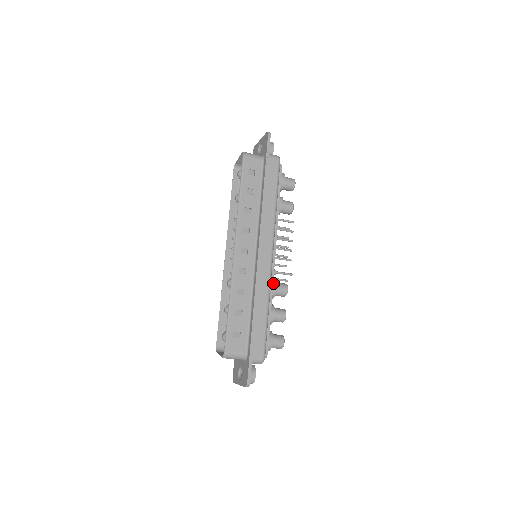
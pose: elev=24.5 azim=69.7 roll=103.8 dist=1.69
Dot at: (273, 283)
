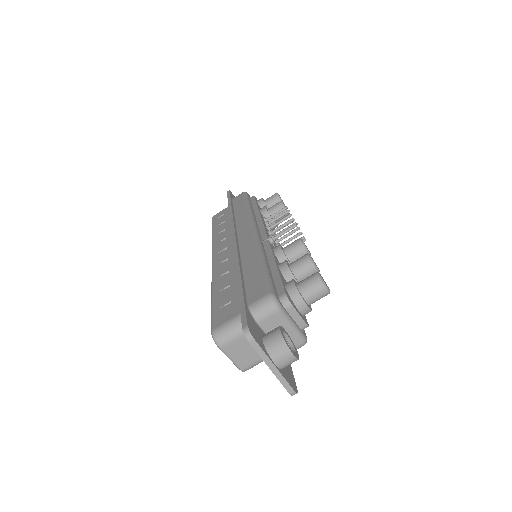
Dot at: (274, 248)
